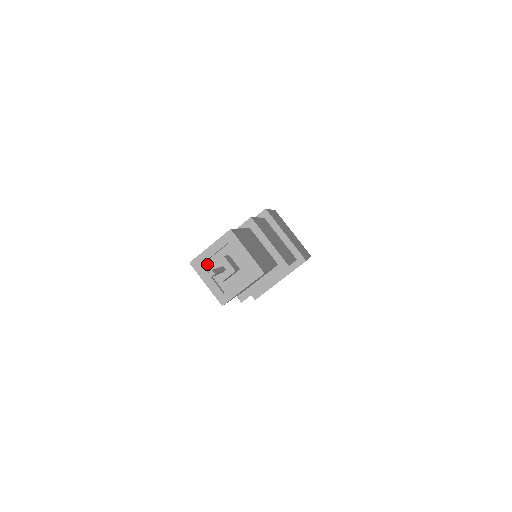
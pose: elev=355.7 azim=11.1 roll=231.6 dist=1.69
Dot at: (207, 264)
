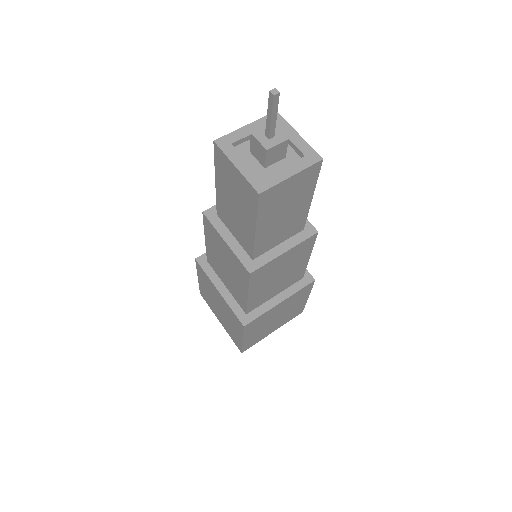
Dot at: (238, 149)
